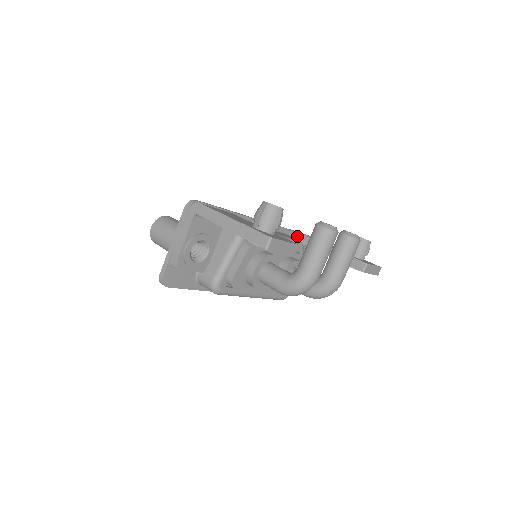
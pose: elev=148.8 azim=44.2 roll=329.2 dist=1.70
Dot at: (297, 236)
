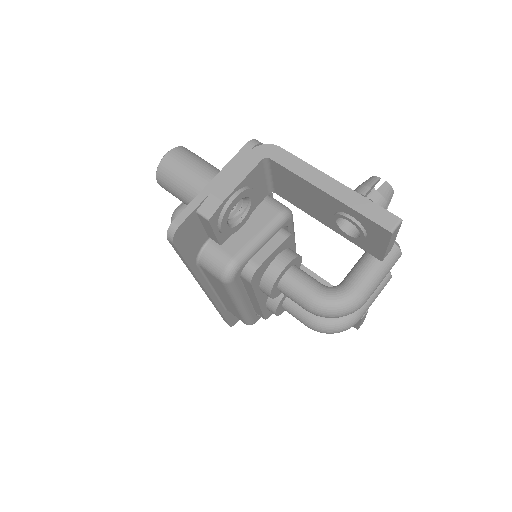
Dot at: occluded
